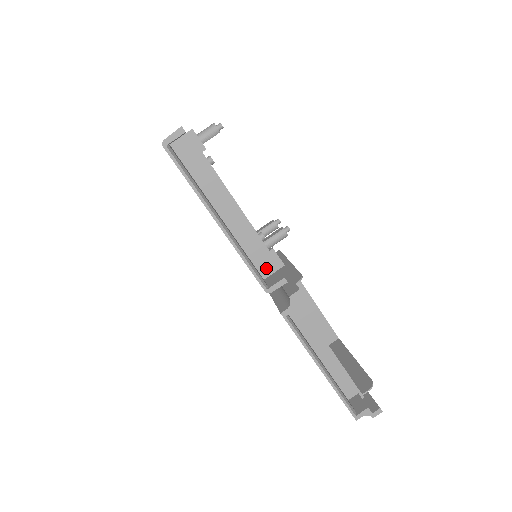
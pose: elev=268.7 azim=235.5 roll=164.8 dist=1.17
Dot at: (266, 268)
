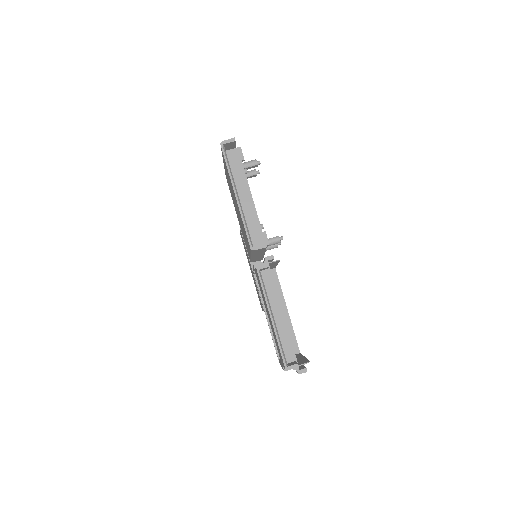
Dot at: (257, 242)
